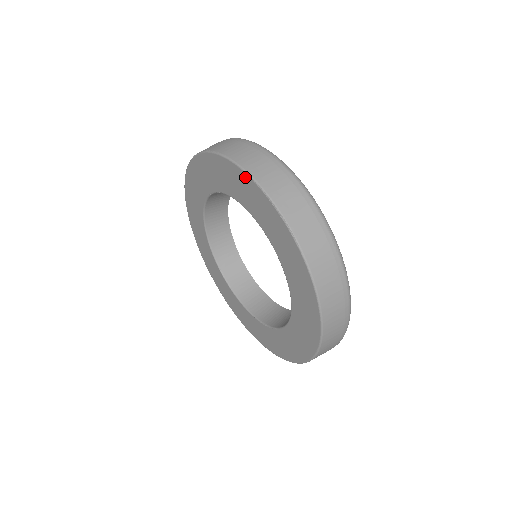
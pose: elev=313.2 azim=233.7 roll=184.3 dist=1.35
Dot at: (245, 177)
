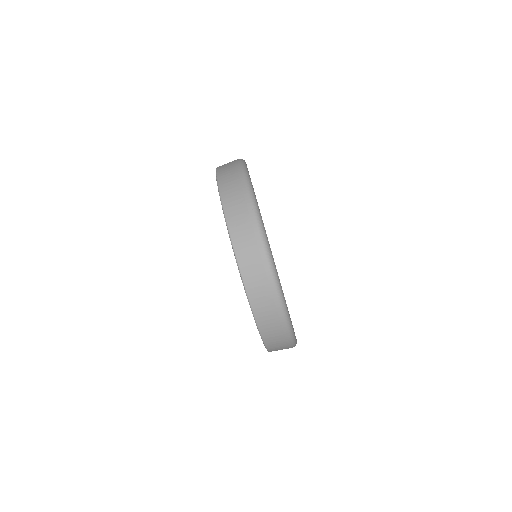
Dot at: (225, 221)
